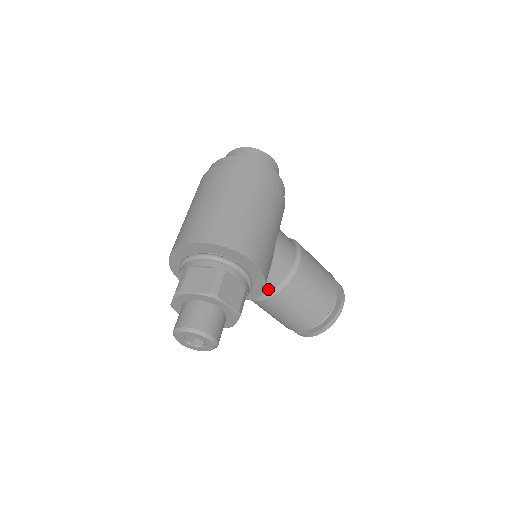
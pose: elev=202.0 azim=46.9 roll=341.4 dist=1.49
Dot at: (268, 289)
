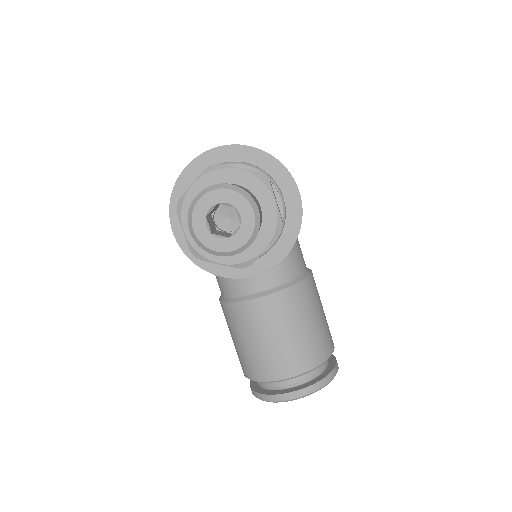
Dot at: (275, 280)
